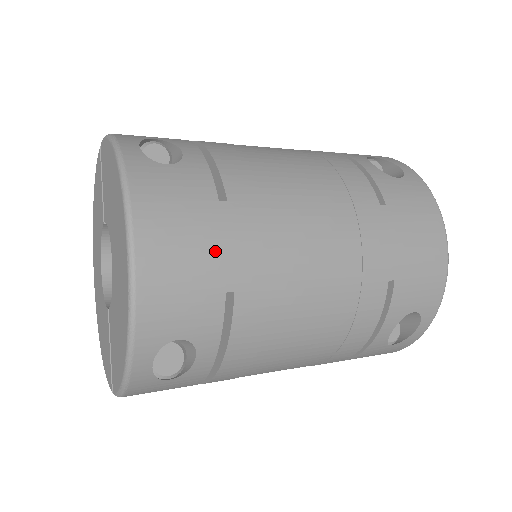
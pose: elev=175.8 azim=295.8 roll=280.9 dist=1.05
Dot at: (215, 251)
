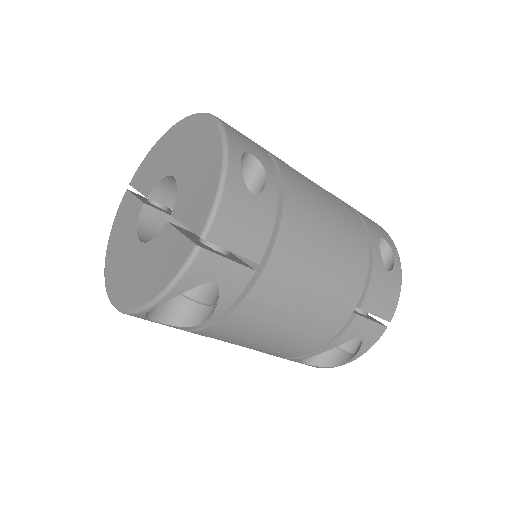
Dot at: occluded
